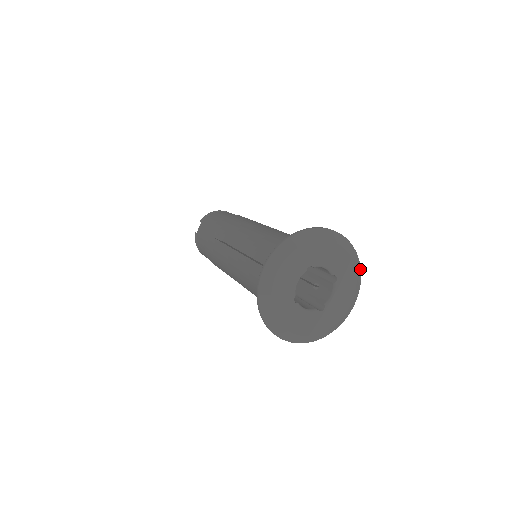
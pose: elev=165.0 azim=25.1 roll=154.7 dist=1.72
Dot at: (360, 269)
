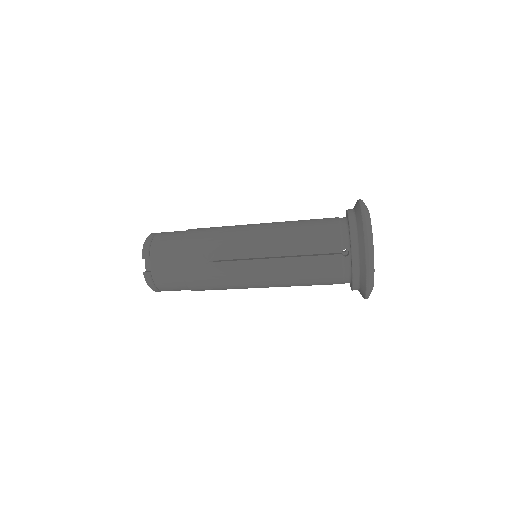
Dot at: occluded
